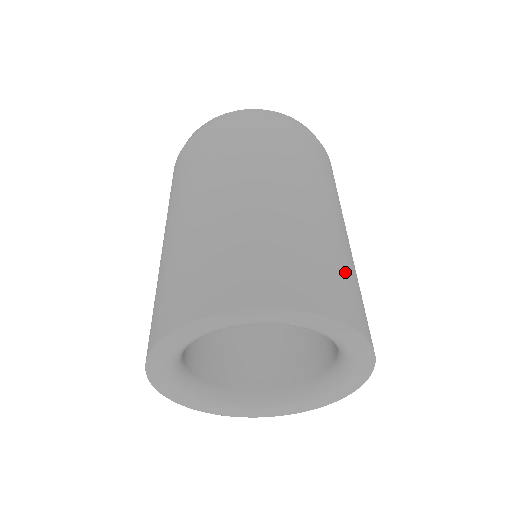
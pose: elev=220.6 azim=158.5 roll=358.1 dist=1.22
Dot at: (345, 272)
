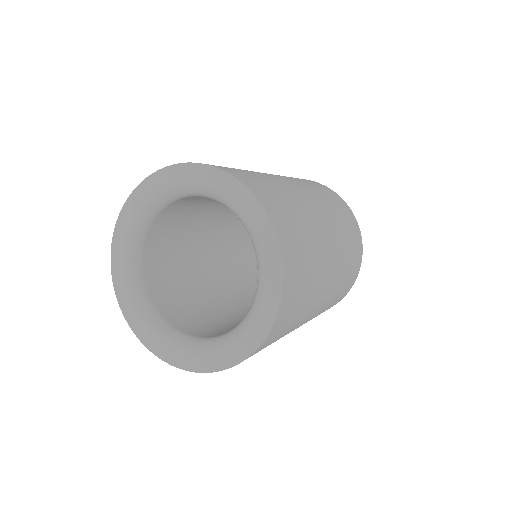
Dot at: (286, 201)
